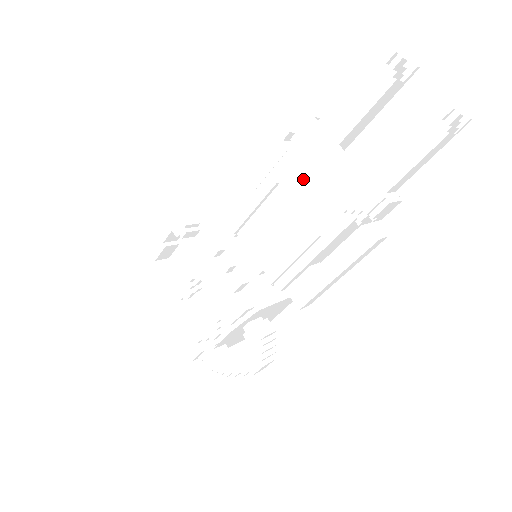
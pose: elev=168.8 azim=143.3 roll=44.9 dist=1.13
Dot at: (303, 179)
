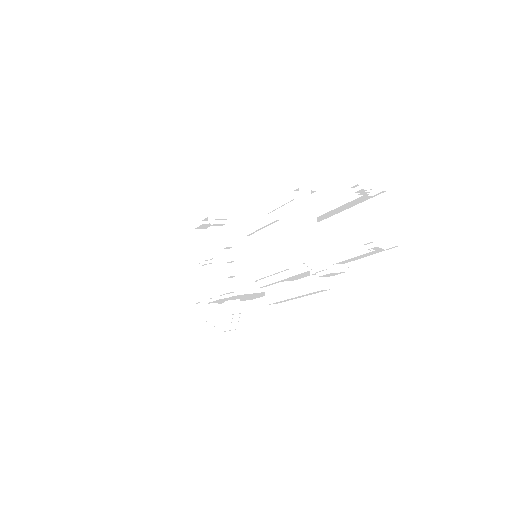
Dot at: (292, 226)
